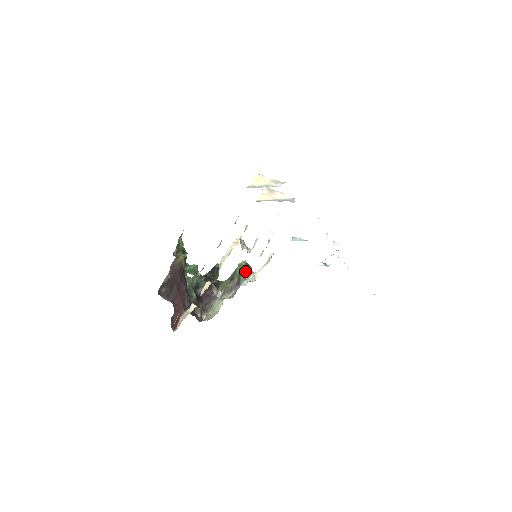
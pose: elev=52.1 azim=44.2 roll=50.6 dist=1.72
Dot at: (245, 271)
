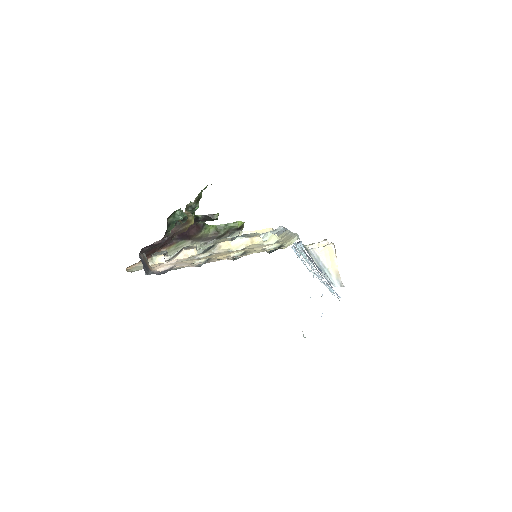
Dot at: (235, 230)
